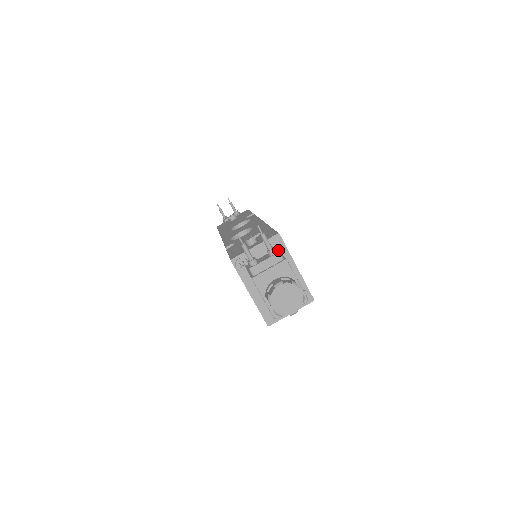
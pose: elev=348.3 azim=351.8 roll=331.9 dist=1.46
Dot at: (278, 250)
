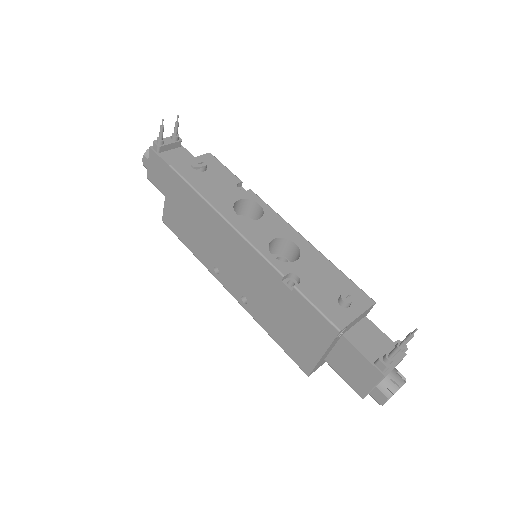
Dot at: occluded
